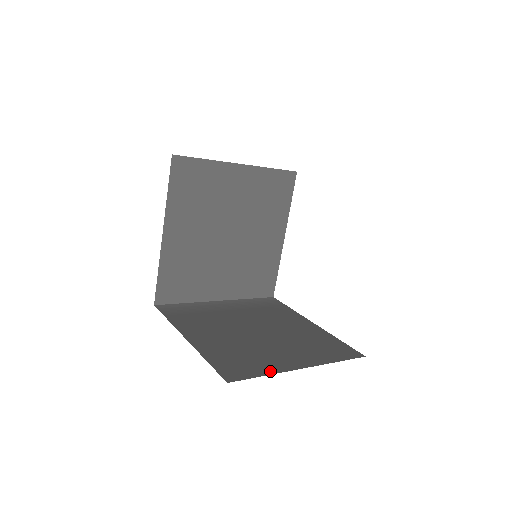
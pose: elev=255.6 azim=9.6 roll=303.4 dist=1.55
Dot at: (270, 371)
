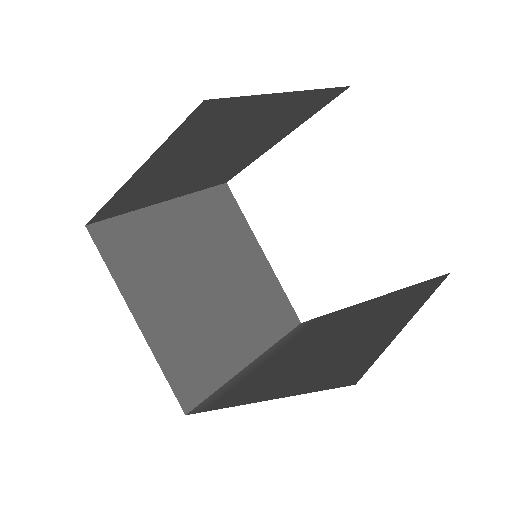
Dot at: (384, 344)
